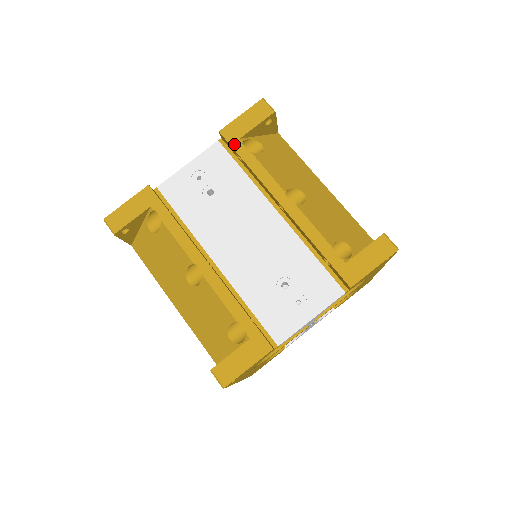
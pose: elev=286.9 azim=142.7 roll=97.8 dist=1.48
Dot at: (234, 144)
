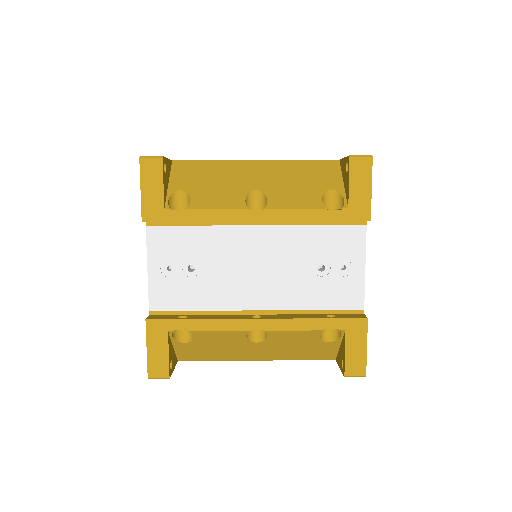
Dot at: (166, 218)
